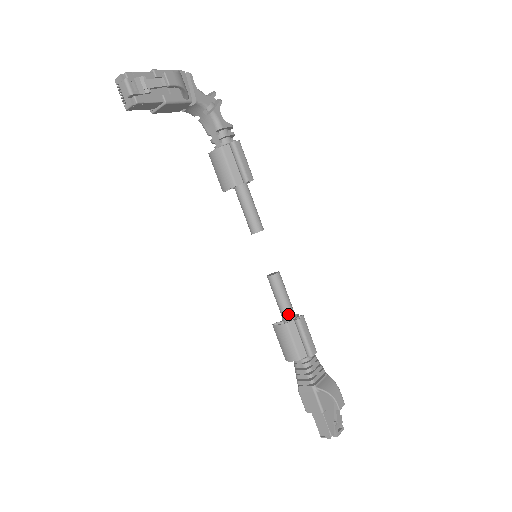
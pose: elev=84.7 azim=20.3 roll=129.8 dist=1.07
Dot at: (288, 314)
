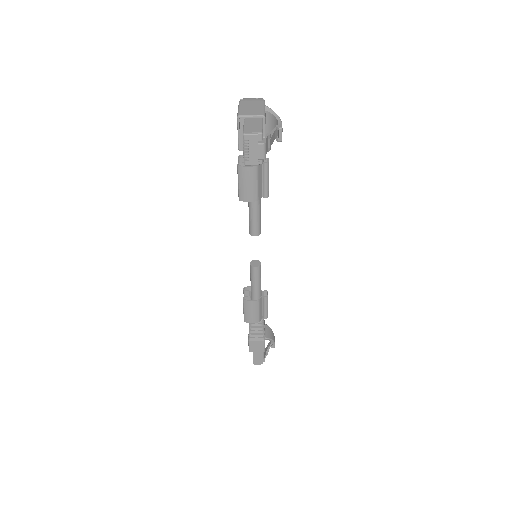
Dot at: (260, 292)
